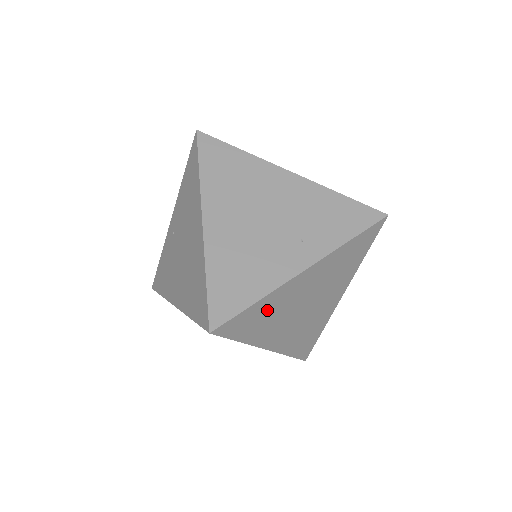
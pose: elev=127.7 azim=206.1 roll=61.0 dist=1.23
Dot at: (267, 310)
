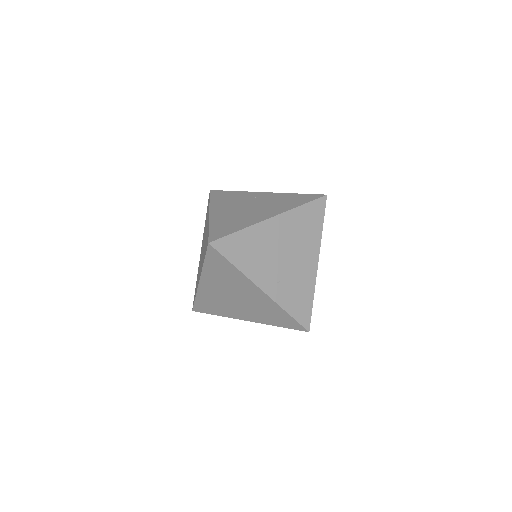
Dot at: (229, 274)
